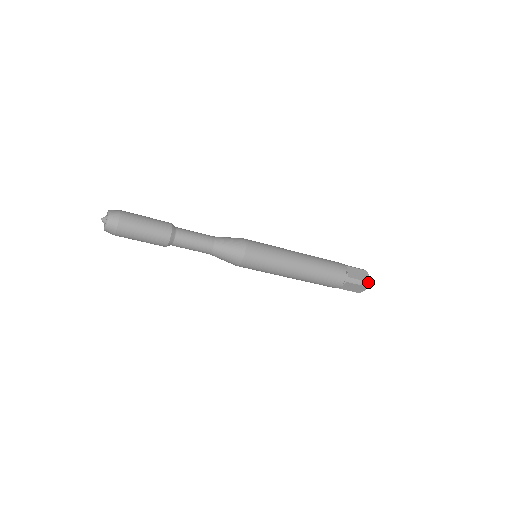
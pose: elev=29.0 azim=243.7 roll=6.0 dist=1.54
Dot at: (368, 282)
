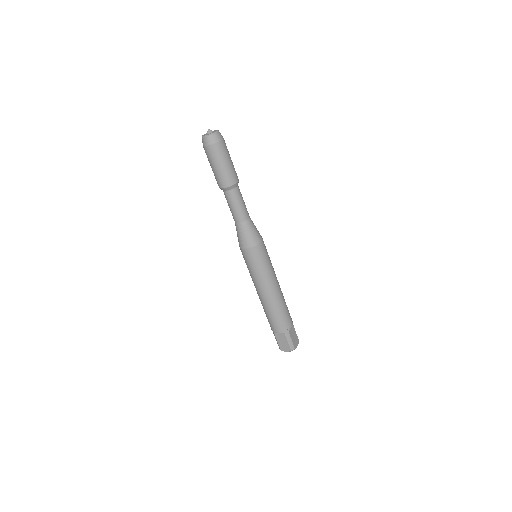
Dot at: (294, 348)
